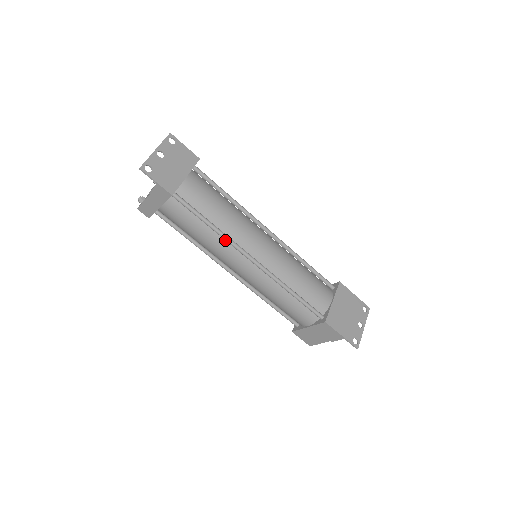
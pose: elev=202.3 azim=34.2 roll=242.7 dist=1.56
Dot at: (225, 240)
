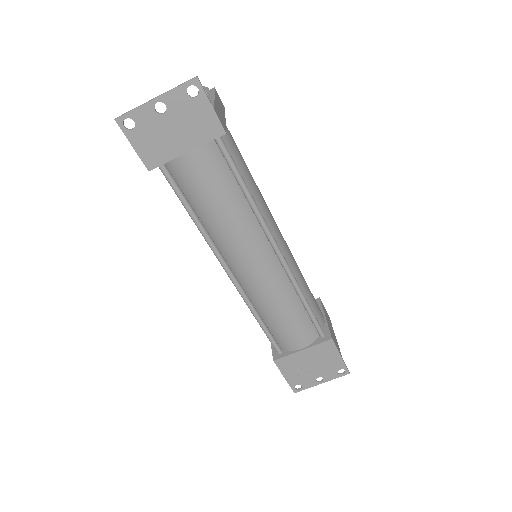
Dot at: (209, 236)
